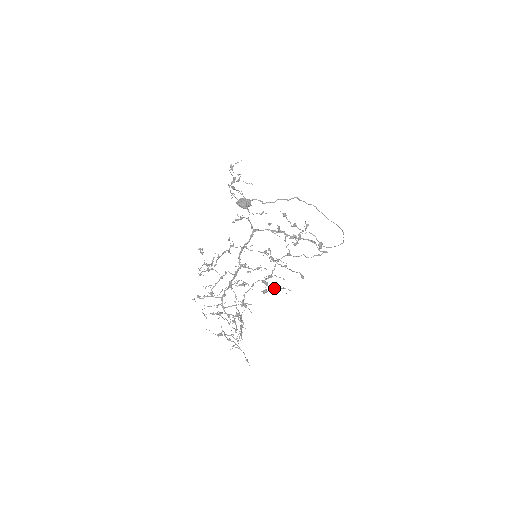
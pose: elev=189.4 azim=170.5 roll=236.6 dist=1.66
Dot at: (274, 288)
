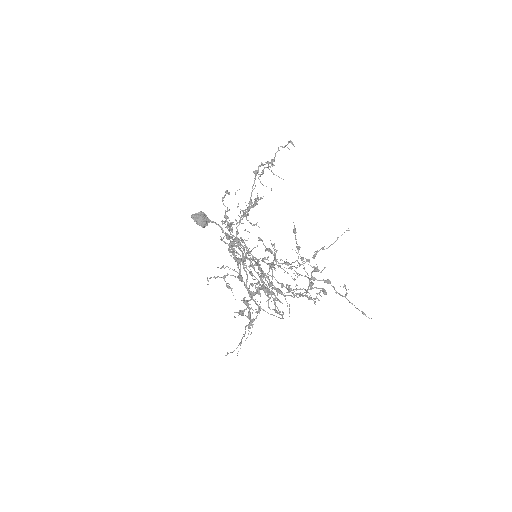
Dot at: (249, 315)
